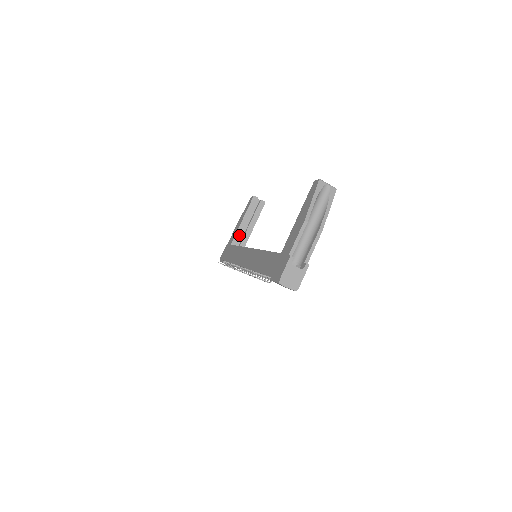
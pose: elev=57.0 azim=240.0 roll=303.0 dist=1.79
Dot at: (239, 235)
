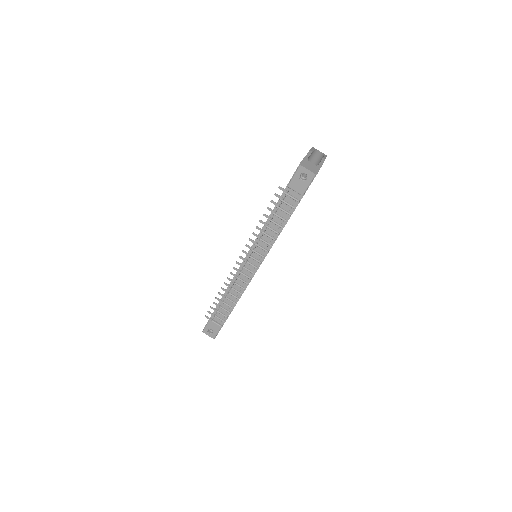
Dot at: occluded
